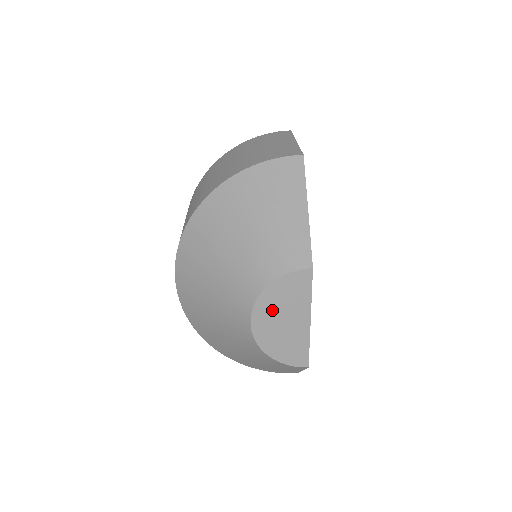
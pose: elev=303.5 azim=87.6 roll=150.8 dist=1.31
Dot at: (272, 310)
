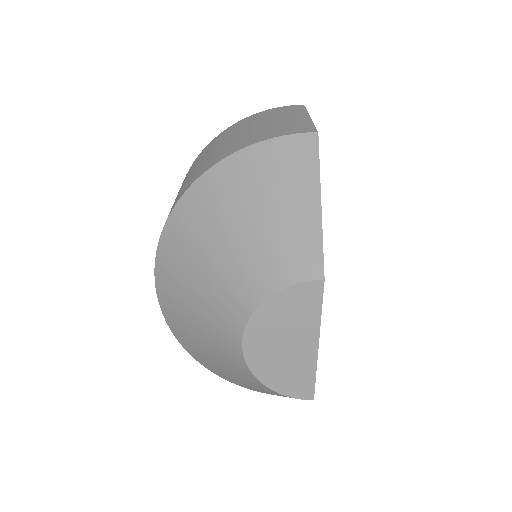
Dot at: (270, 330)
